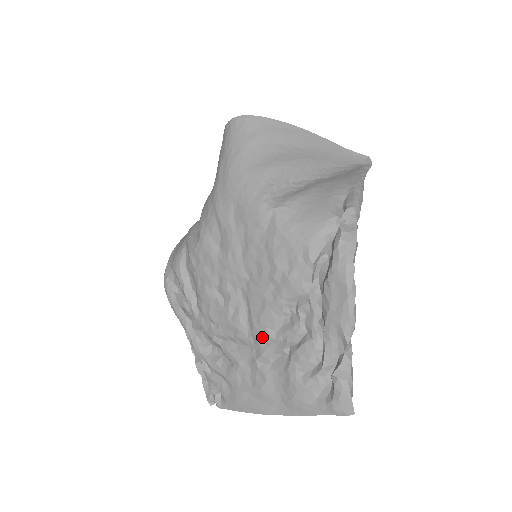
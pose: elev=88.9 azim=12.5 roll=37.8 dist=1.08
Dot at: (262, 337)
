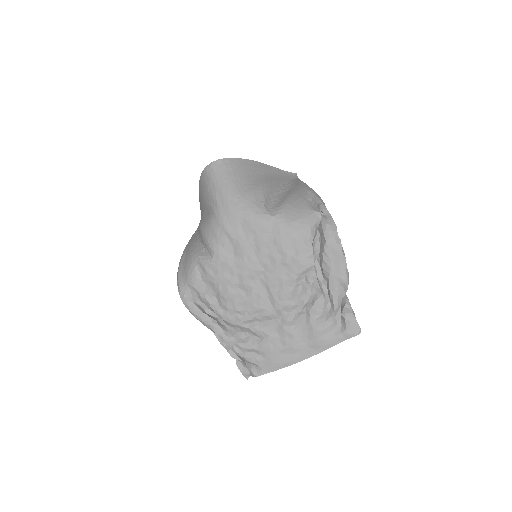
Dot at: (284, 308)
